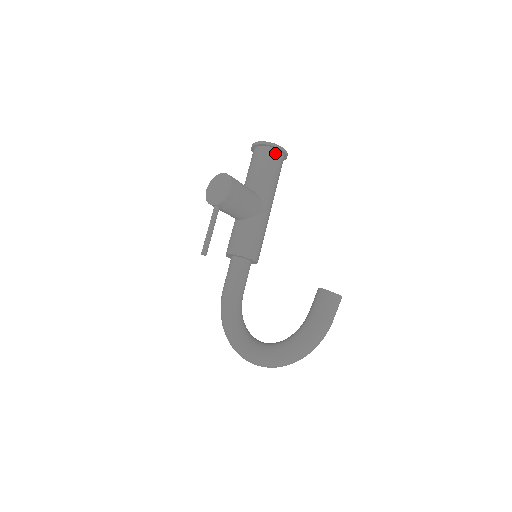
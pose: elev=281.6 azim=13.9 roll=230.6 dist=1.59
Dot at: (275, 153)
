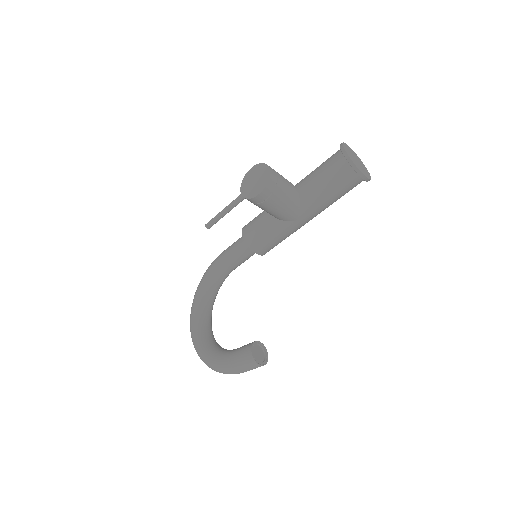
Dot at: (351, 174)
